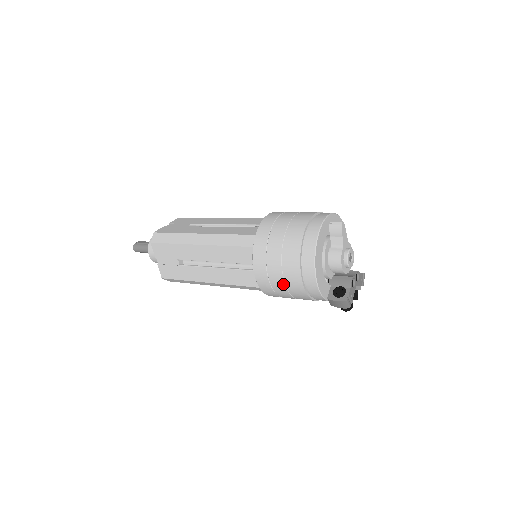
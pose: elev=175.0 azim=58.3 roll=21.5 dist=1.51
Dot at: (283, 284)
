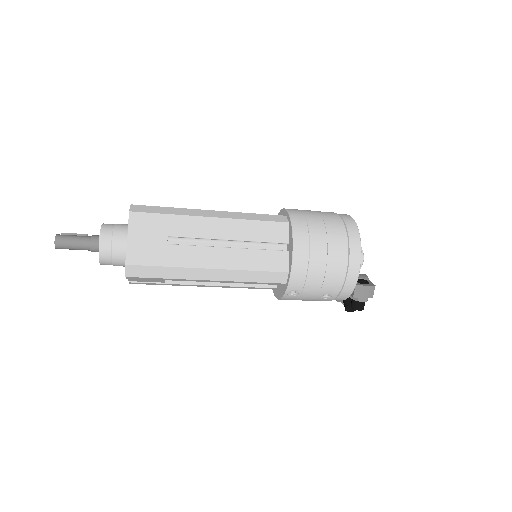
Dot at: (325, 257)
